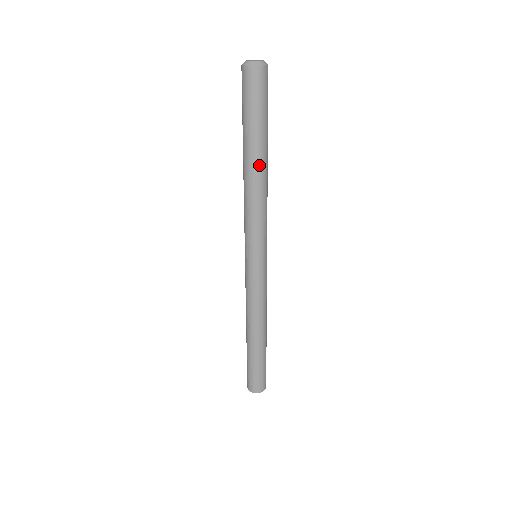
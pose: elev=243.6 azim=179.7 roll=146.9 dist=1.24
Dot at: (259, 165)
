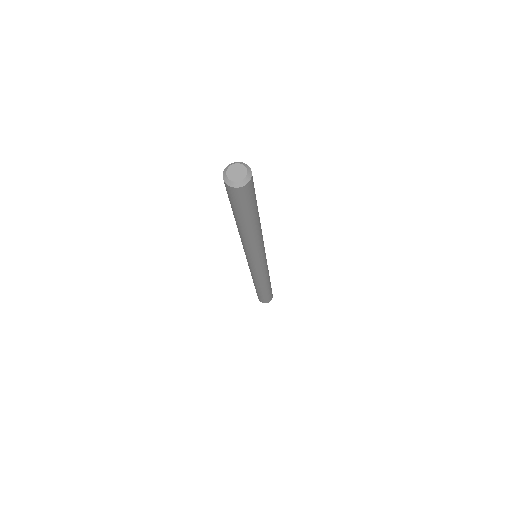
Dot at: (247, 231)
